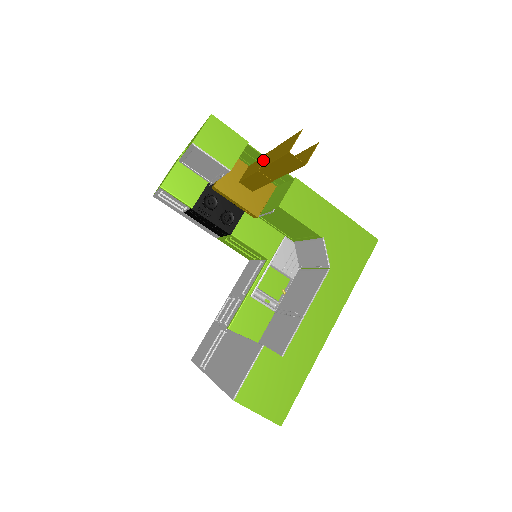
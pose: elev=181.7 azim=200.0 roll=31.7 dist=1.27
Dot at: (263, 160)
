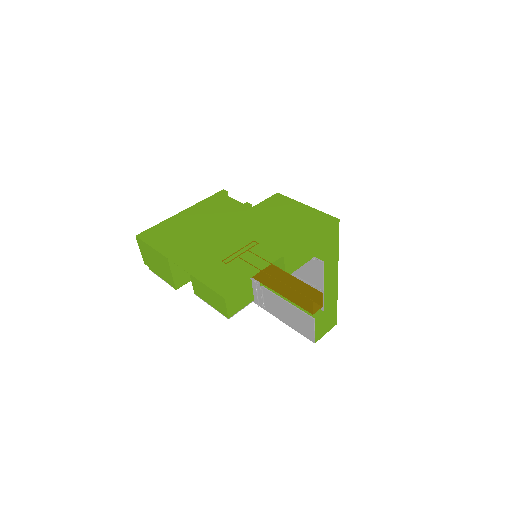
Dot at: (268, 281)
